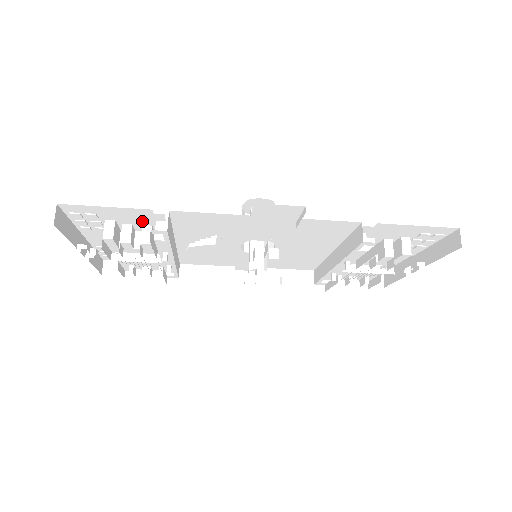
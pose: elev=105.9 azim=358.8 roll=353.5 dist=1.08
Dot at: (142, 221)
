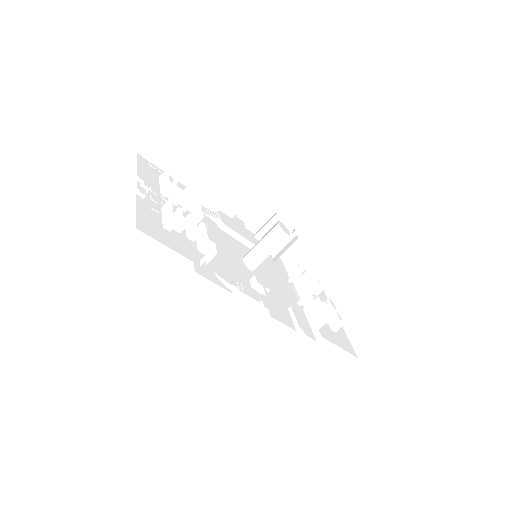
Dot at: occluded
